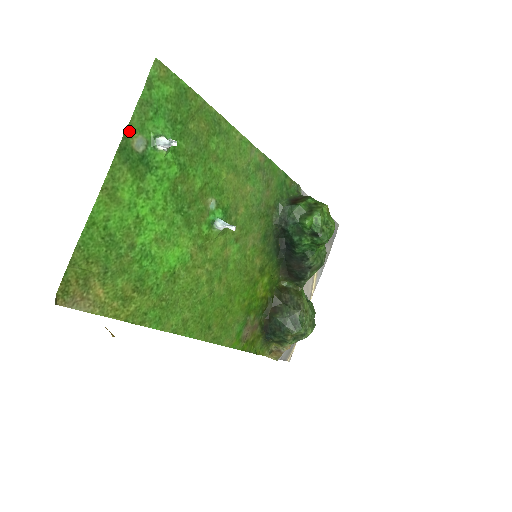
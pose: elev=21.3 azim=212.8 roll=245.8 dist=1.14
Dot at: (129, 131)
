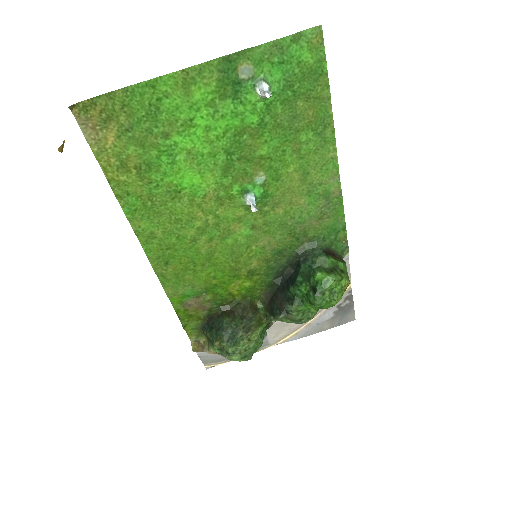
Dot at: (246, 53)
